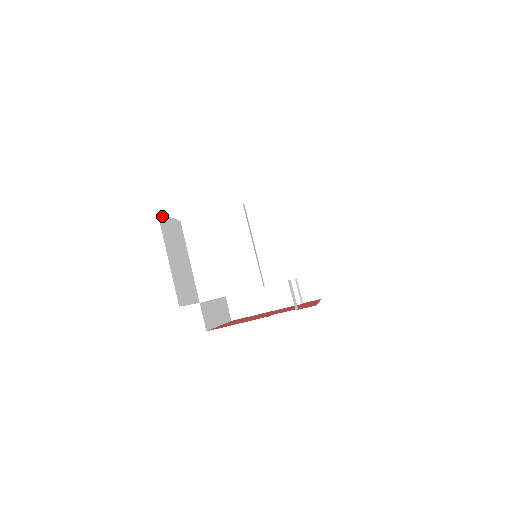
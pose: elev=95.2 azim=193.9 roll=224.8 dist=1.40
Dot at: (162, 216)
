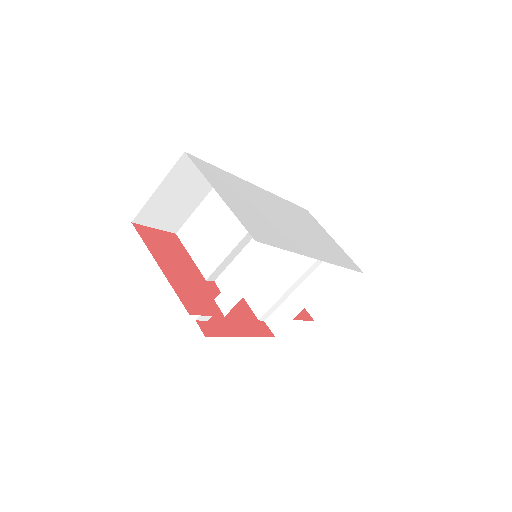
Dot at: (191, 156)
